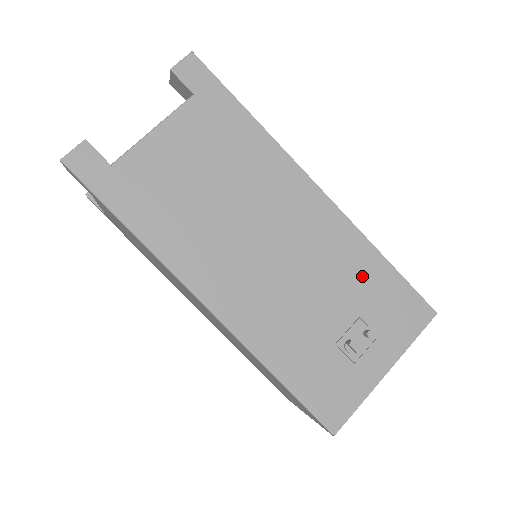
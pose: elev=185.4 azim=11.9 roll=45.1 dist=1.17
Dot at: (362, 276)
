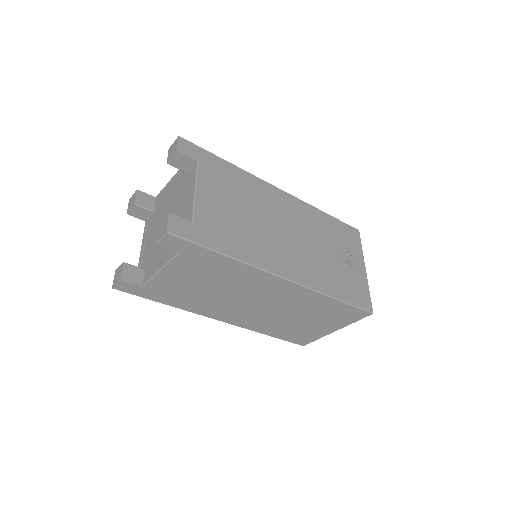
Dot at: (326, 227)
